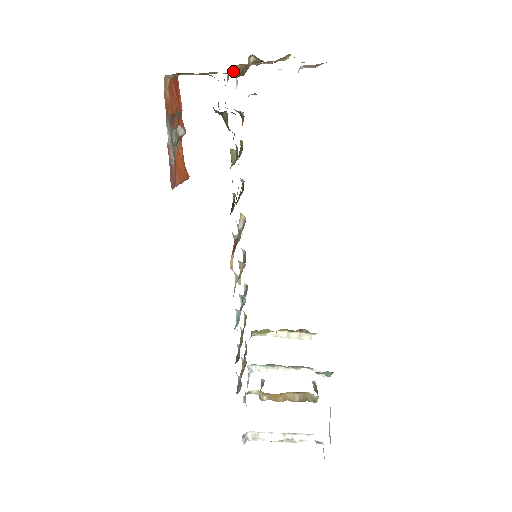
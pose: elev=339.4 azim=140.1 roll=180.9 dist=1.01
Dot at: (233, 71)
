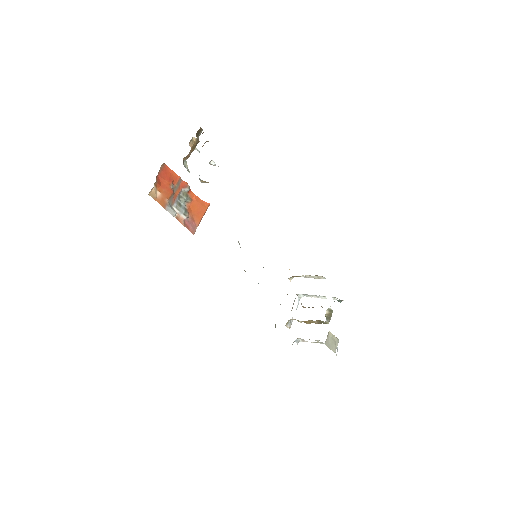
Dot at: (185, 159)
